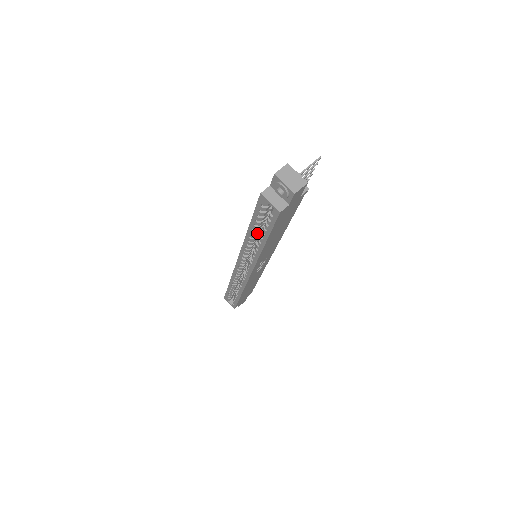
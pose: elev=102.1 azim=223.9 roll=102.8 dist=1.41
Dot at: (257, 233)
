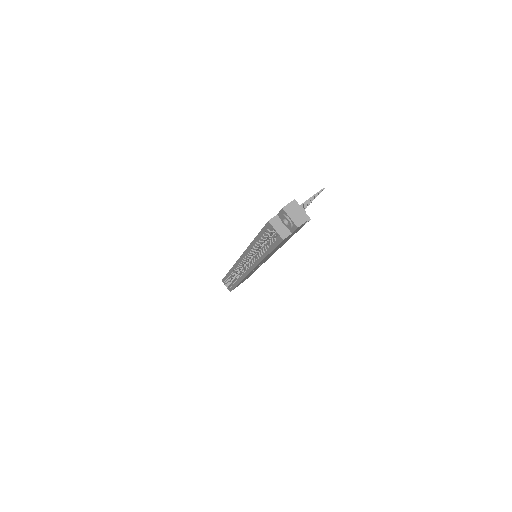
Dot at: (260, 245)
